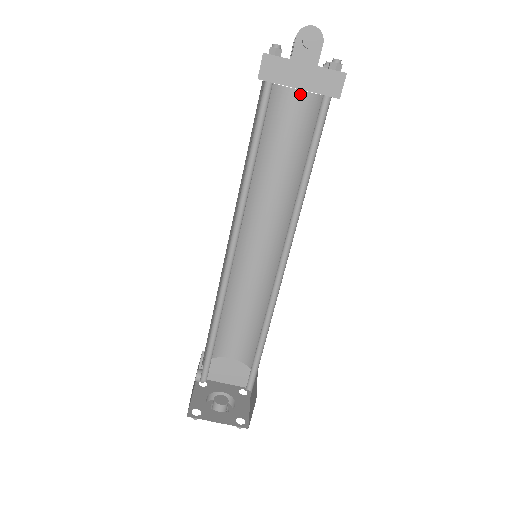
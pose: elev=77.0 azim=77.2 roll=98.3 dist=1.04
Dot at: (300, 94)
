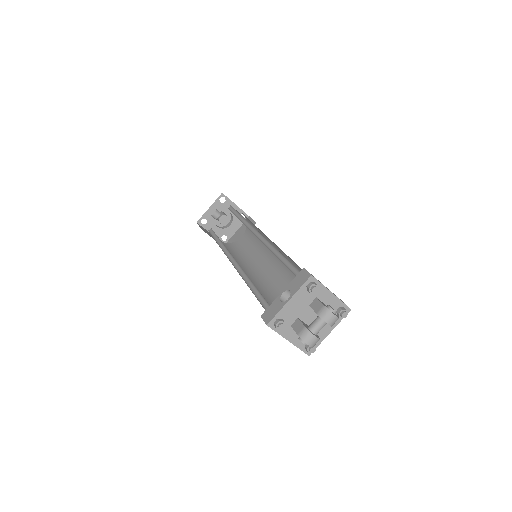
Dot at: occluded
